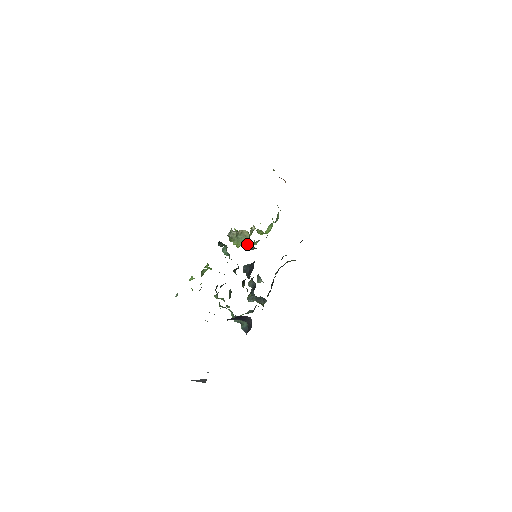
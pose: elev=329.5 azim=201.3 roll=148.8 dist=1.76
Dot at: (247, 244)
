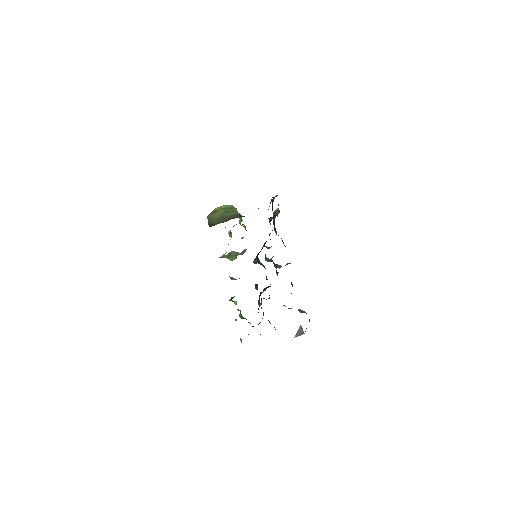
Dot at: (240, 253)
